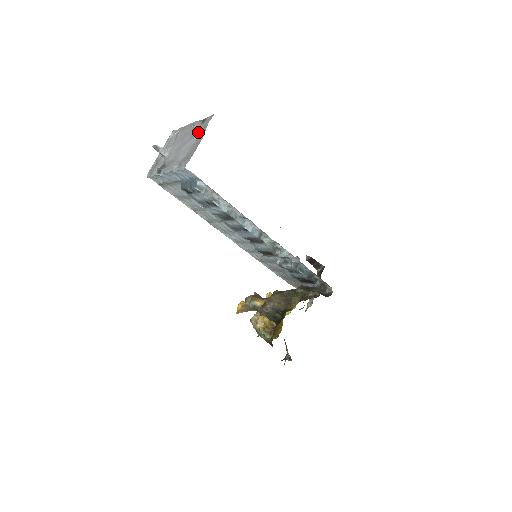
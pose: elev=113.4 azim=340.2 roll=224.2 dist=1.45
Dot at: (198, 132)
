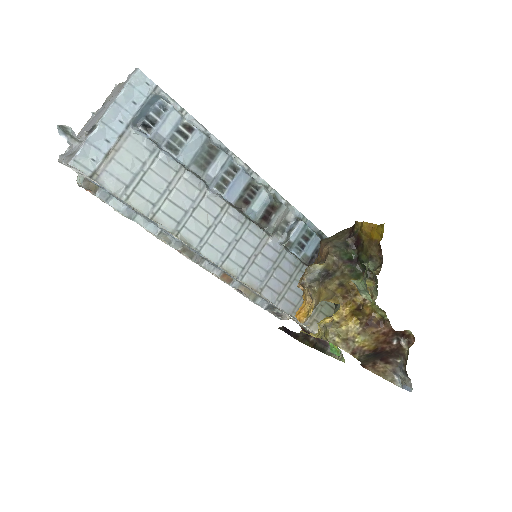
Dot at: occluded
